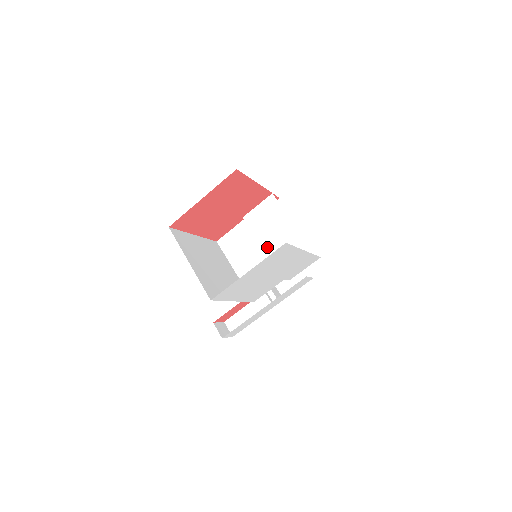
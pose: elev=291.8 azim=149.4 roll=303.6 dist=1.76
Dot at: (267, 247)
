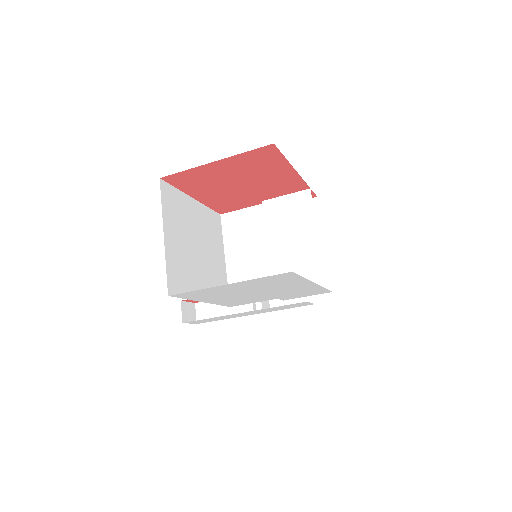
Dot at: (274, 251)
